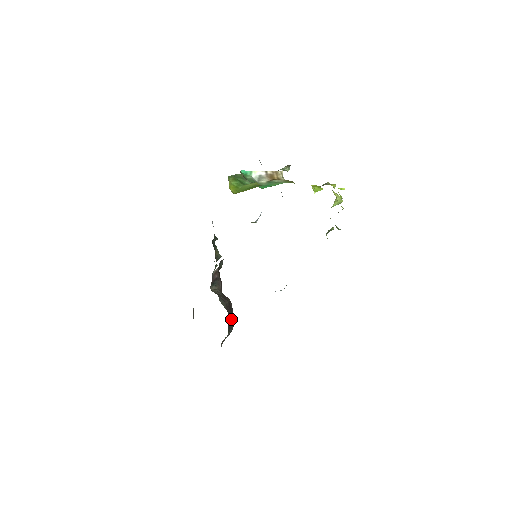
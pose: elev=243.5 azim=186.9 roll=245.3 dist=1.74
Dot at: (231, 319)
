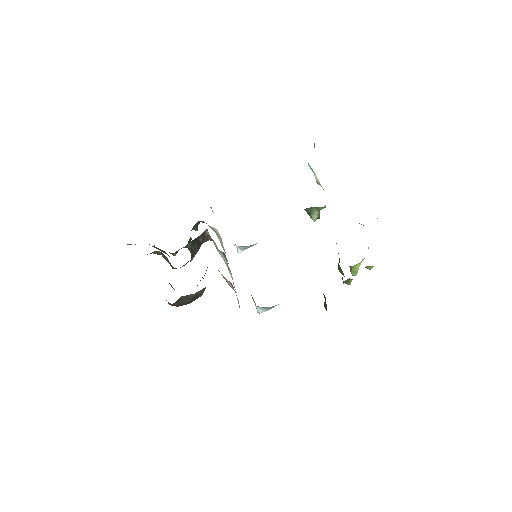
Dot at: occluded
